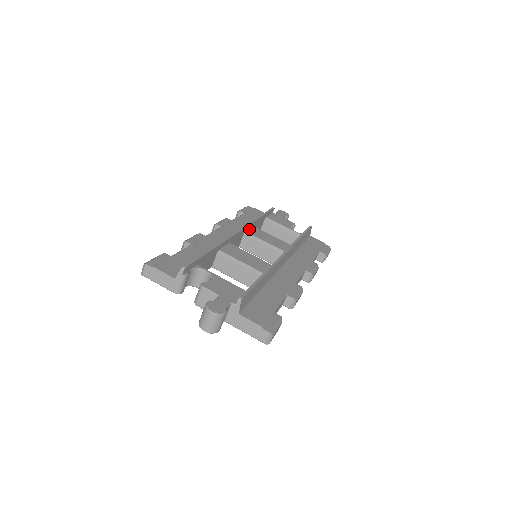
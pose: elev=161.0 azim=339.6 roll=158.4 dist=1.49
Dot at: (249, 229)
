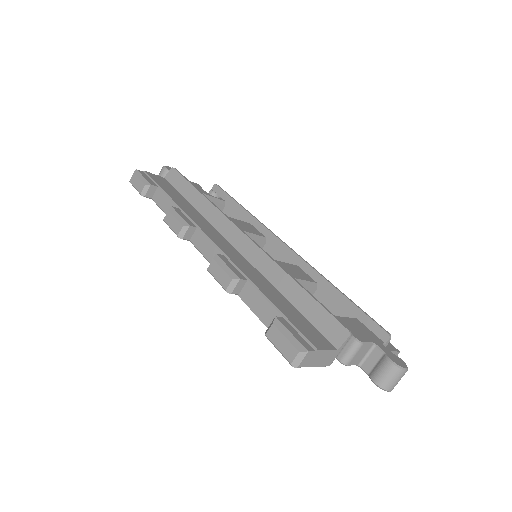
Dot at: (219, 219)
